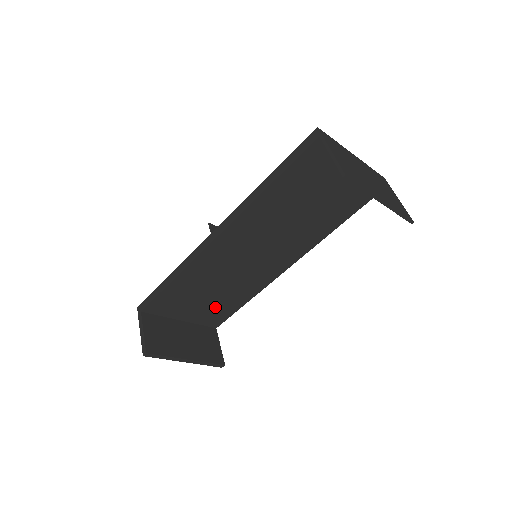
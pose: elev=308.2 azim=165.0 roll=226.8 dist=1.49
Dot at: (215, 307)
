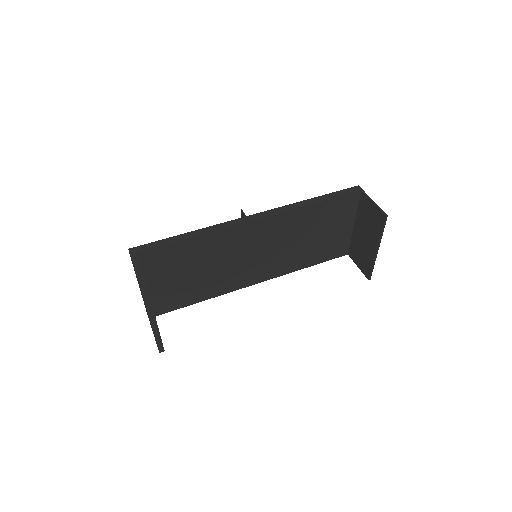
Dot at: (180, 290)
